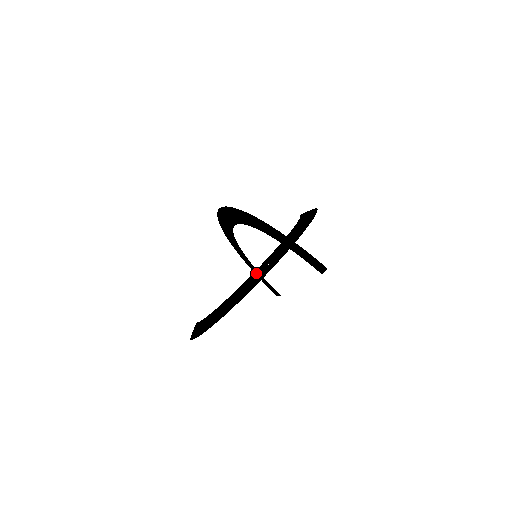
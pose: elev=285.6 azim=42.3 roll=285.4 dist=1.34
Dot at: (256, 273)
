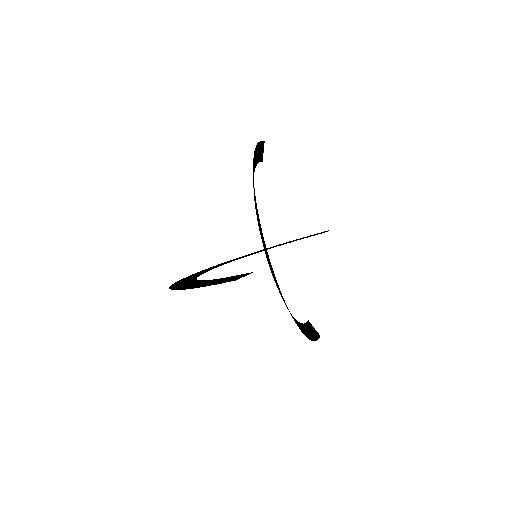
Dot at: (270, 269)
